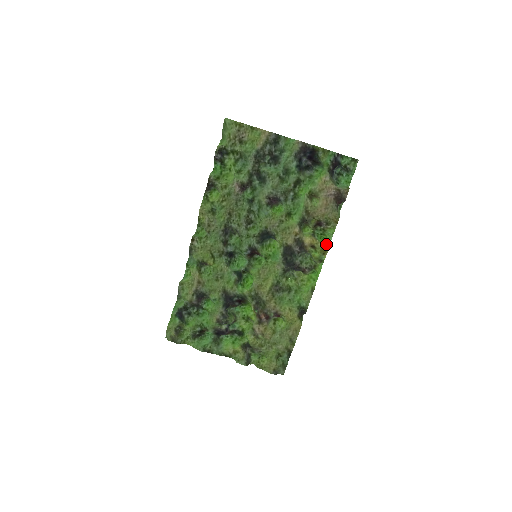
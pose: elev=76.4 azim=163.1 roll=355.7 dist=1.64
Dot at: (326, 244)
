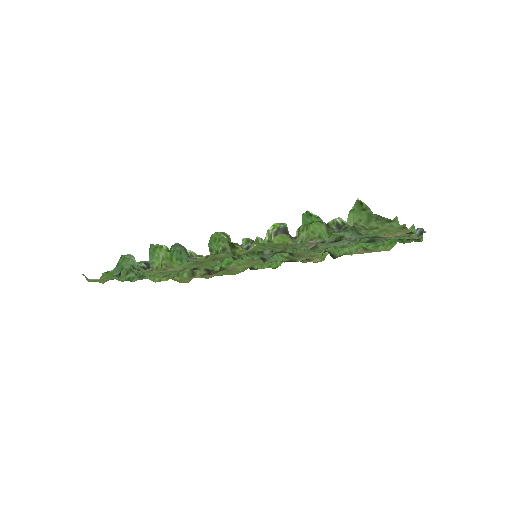
Dot at: (323, 257)
